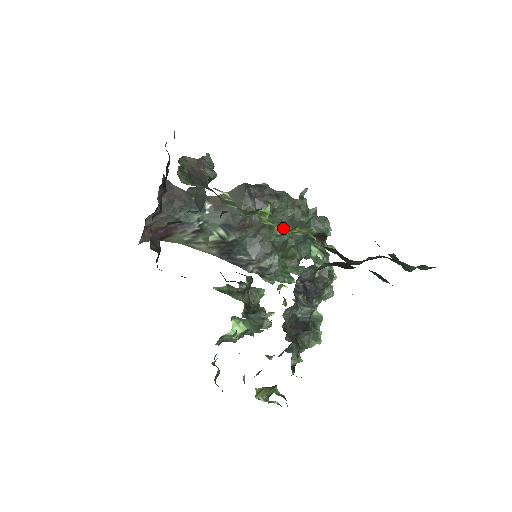
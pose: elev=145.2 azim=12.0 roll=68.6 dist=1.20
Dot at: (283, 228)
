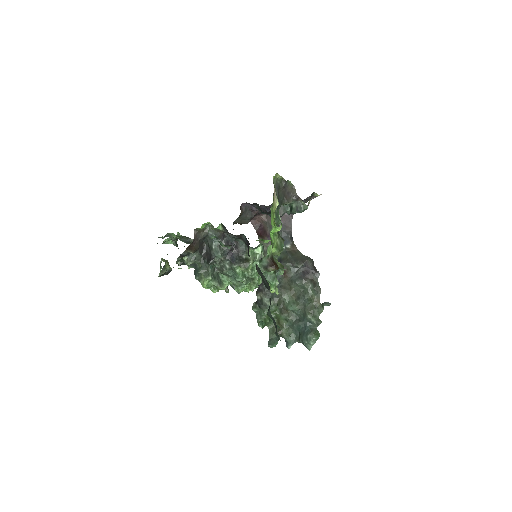
Dot at: (295, 302)
